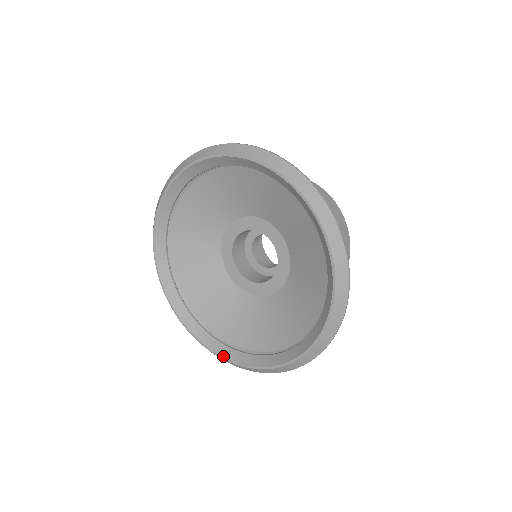
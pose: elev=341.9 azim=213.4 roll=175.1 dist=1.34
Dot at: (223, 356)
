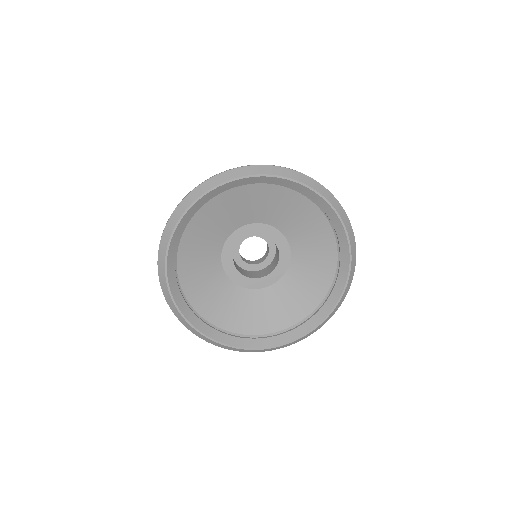
Dot at: (280, 344)
